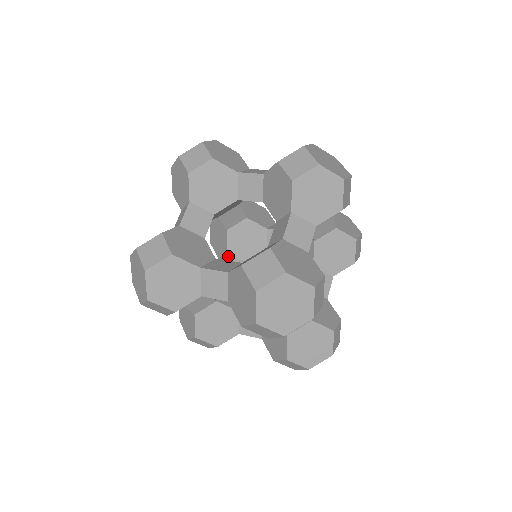
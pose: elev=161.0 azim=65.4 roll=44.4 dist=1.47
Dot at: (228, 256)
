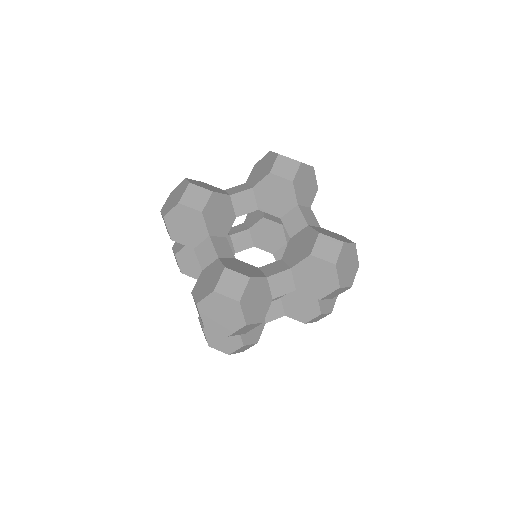
Dot at: occluded
